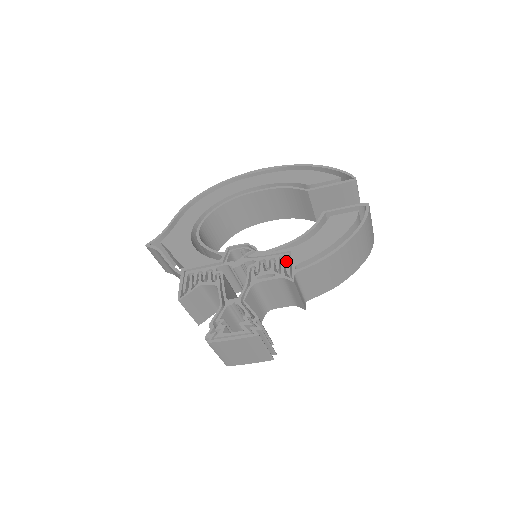
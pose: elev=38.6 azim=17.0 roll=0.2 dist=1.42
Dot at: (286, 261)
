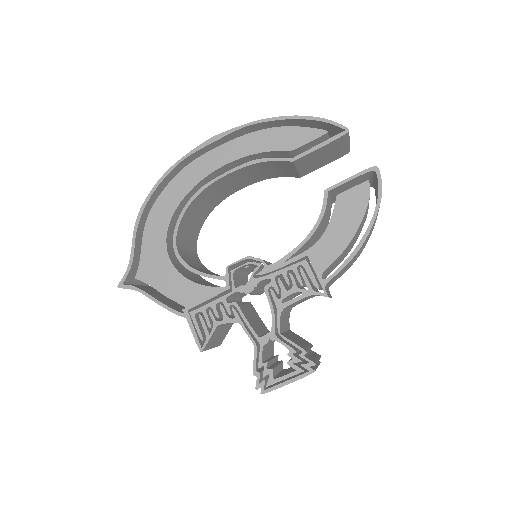
Dot at: (307, 271)
